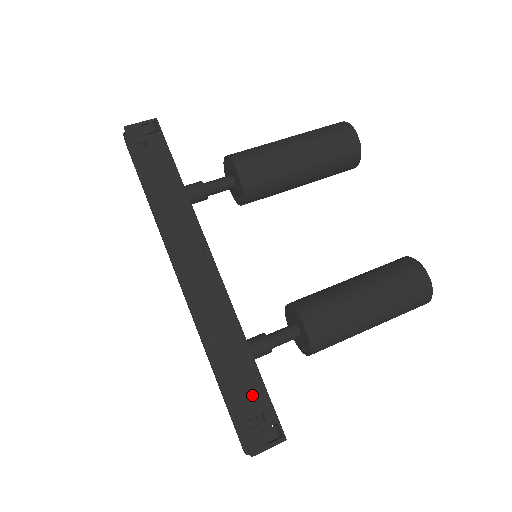
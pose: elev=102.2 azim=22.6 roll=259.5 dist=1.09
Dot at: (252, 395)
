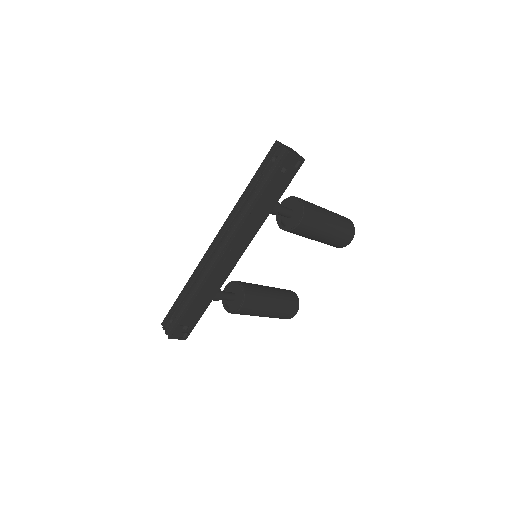
Dot at: (194, 318)
